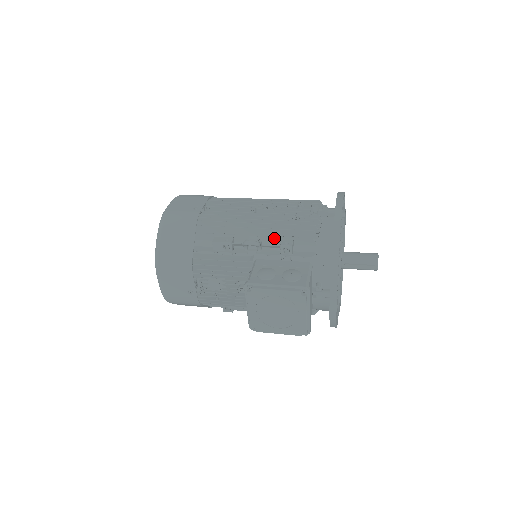
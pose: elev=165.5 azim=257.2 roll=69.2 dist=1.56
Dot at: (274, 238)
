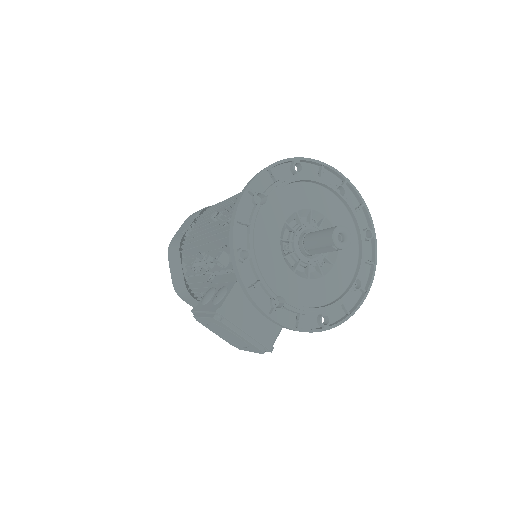
Dot at: (213, 252)
